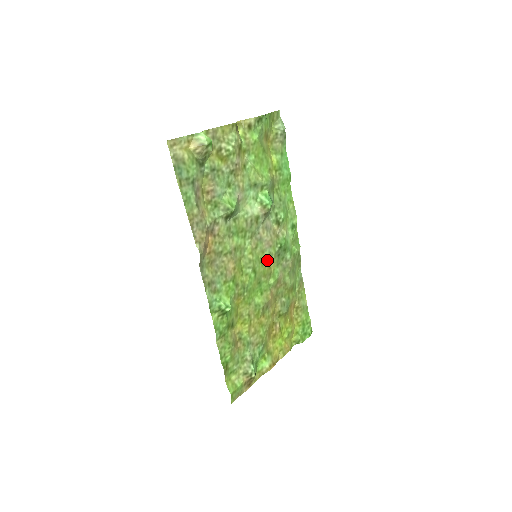
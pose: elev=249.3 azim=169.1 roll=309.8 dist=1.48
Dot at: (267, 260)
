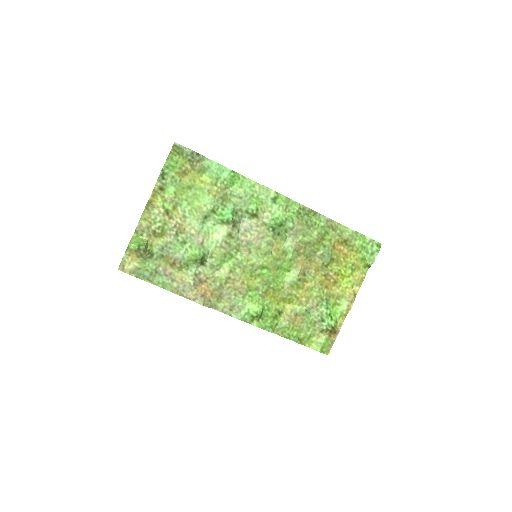
Dot at: (269, 249)
